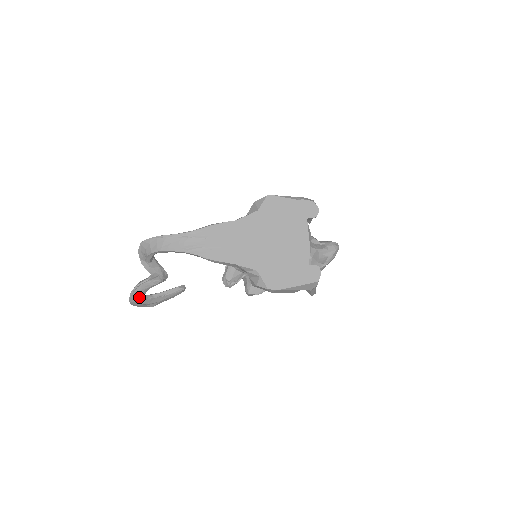
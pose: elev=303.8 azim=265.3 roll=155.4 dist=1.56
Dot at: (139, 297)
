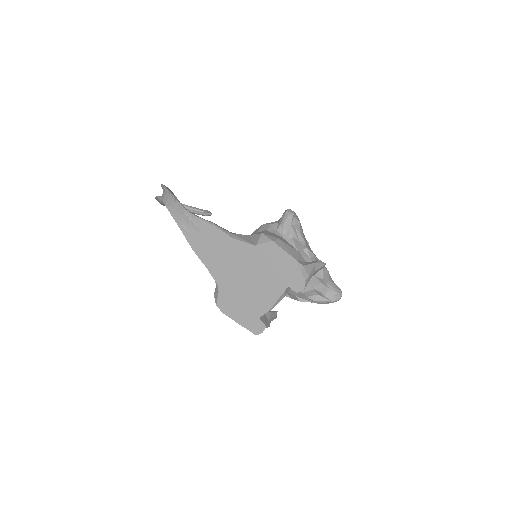
Dot at: (161, 203)
